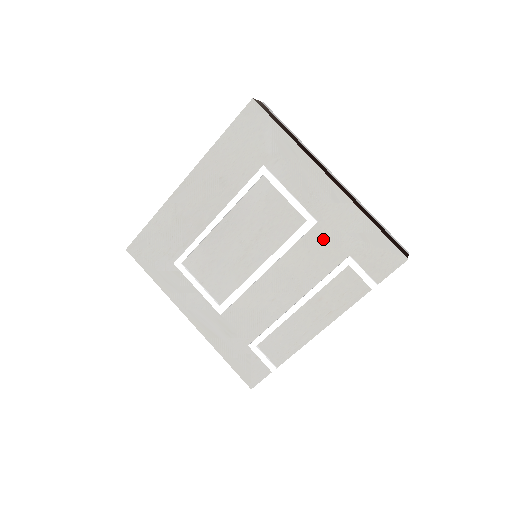
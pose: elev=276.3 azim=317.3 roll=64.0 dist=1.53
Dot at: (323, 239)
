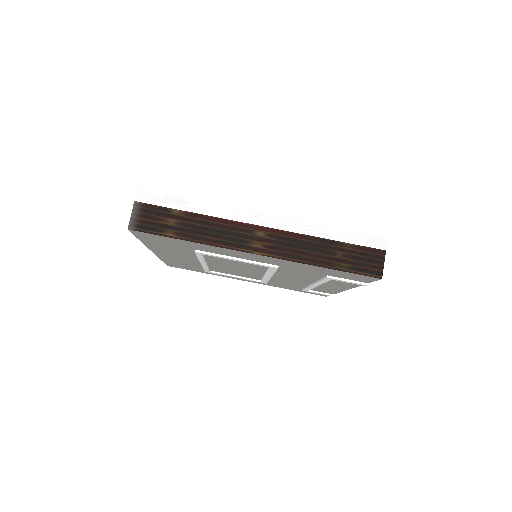
Dot at: (294, 270)
